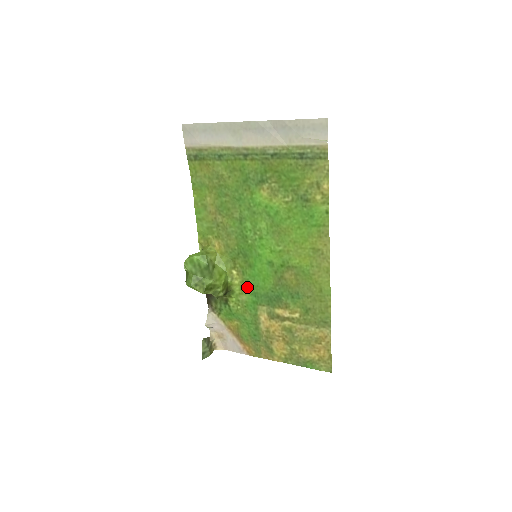
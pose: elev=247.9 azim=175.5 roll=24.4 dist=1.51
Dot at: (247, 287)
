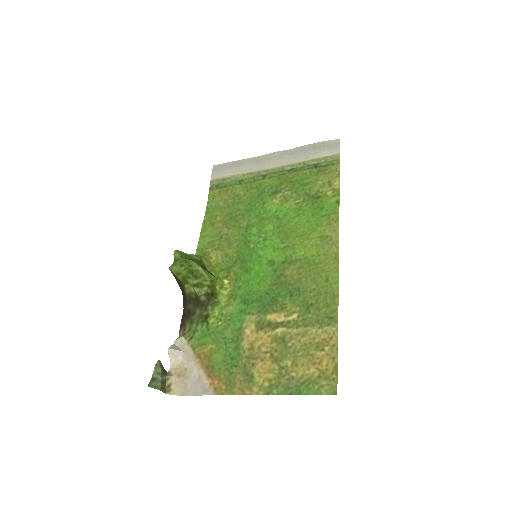
Dot at: (237, 295)
